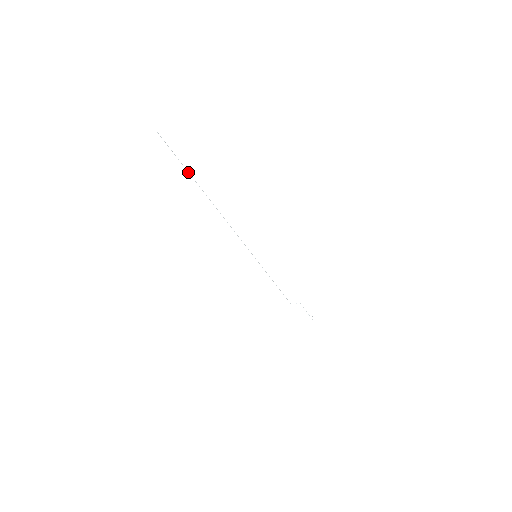
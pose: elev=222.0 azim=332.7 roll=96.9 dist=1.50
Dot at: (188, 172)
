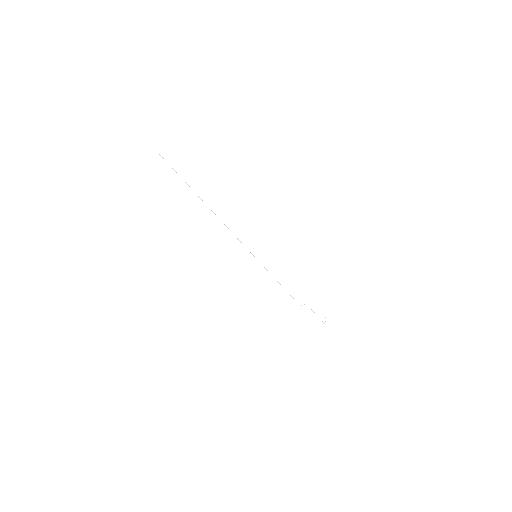
Dot at: (185, 182)
